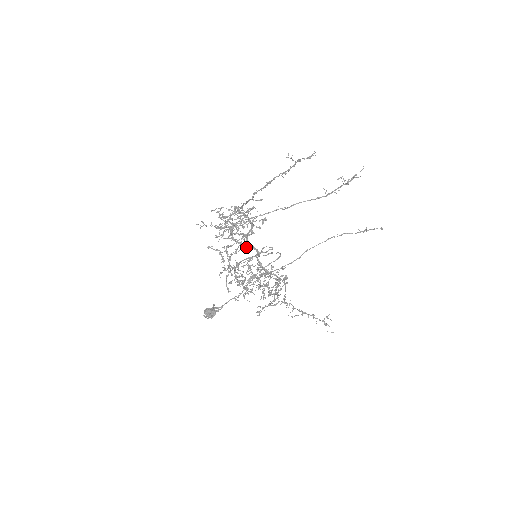
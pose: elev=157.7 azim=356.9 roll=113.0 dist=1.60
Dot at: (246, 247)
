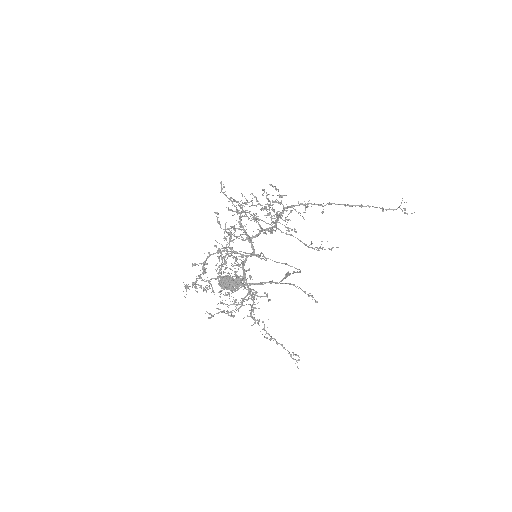
Dot at: occluded
